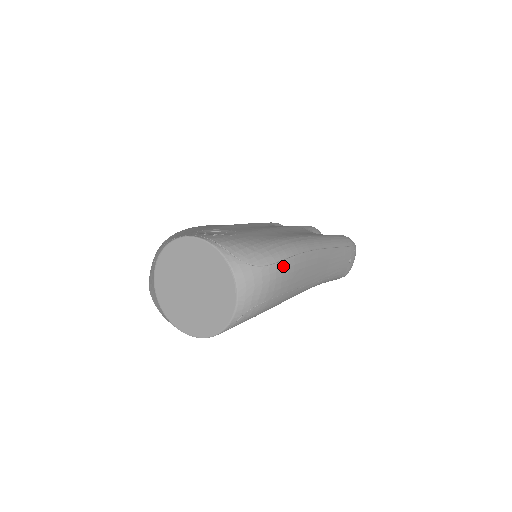
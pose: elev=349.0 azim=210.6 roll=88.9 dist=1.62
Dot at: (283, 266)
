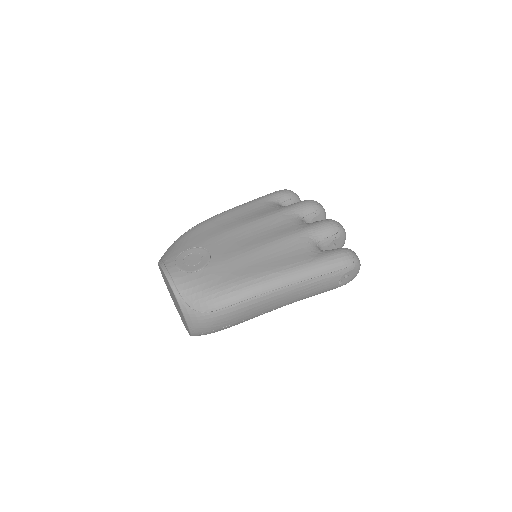
Dot at: (225, 312)
